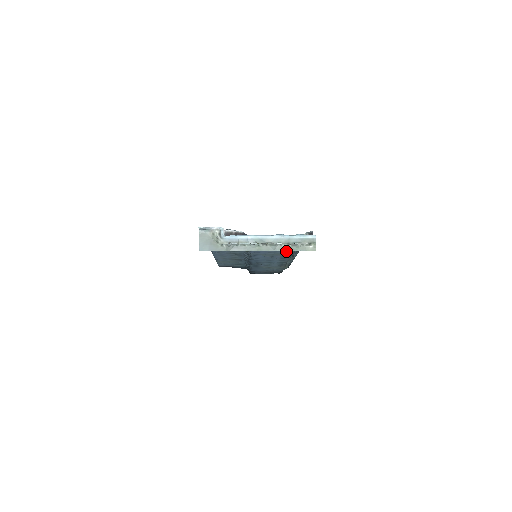
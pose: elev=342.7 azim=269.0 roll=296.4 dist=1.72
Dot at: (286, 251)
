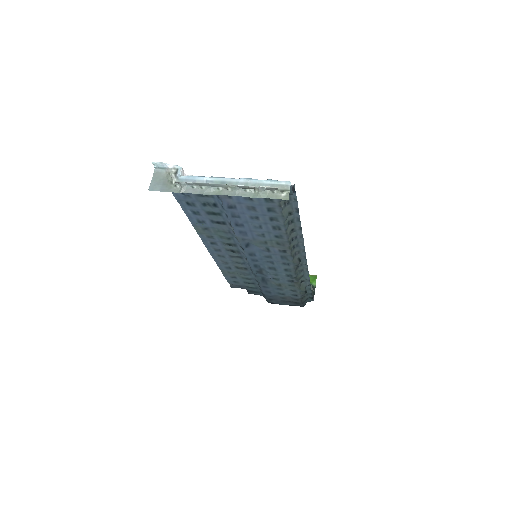
Dot at: (277, 233)
